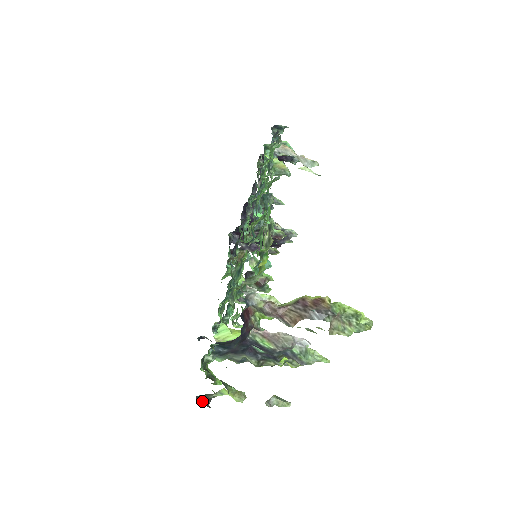
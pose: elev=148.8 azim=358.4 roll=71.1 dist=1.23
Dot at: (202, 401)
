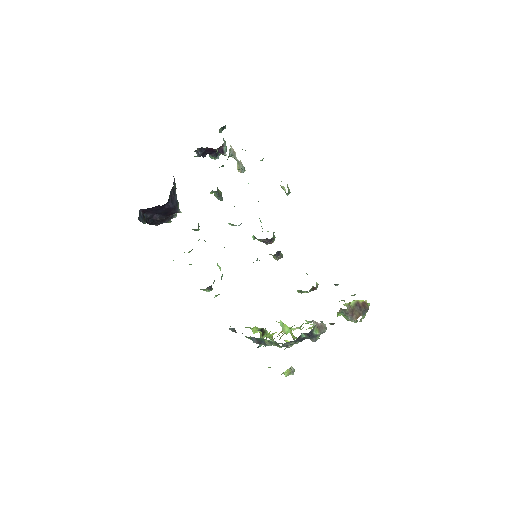
Dot at: occluded
